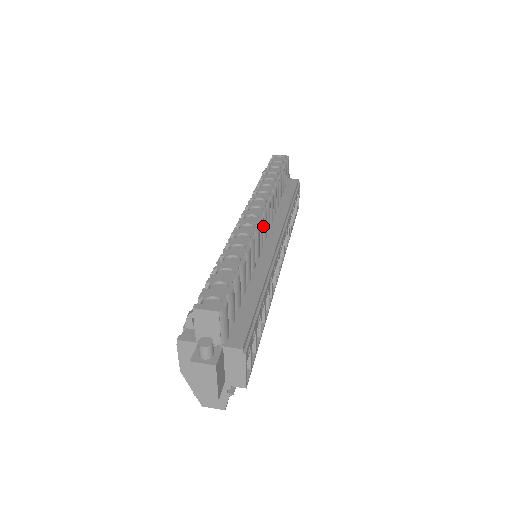
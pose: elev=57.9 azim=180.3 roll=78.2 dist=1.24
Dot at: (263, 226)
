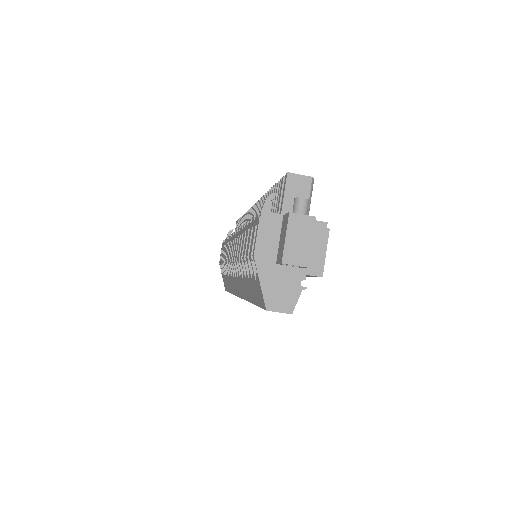
Dot at: occluded
